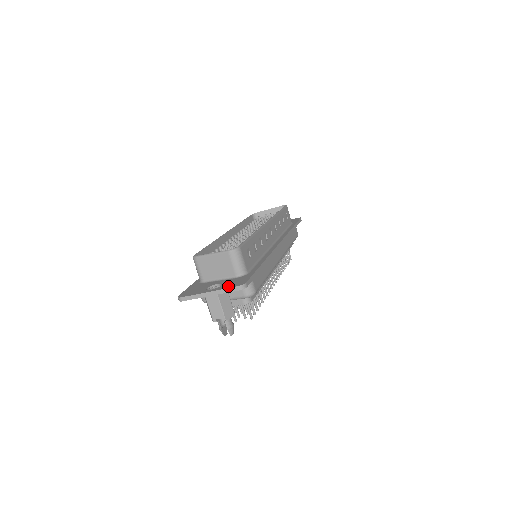
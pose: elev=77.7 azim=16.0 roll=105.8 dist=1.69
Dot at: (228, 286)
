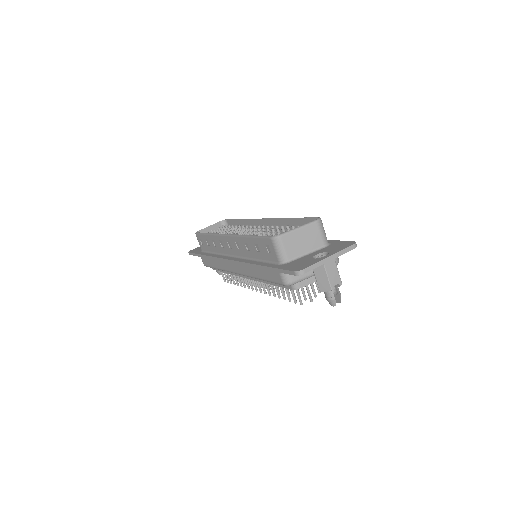
Dot at: (341, 248)
